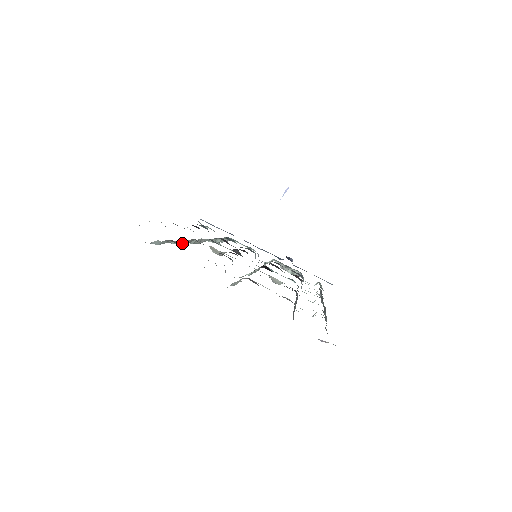
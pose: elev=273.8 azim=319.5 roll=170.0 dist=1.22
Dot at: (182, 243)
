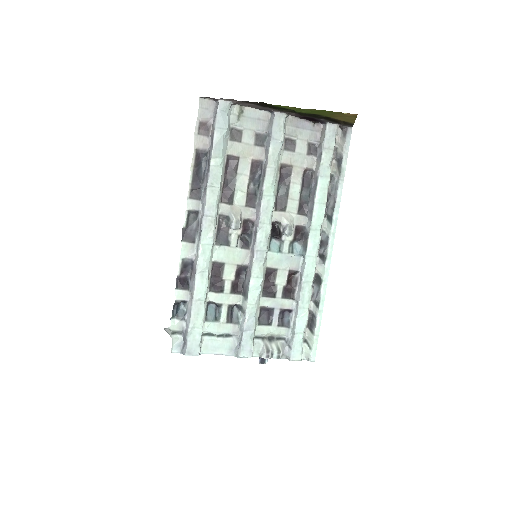
Dot at: (220, 181)
